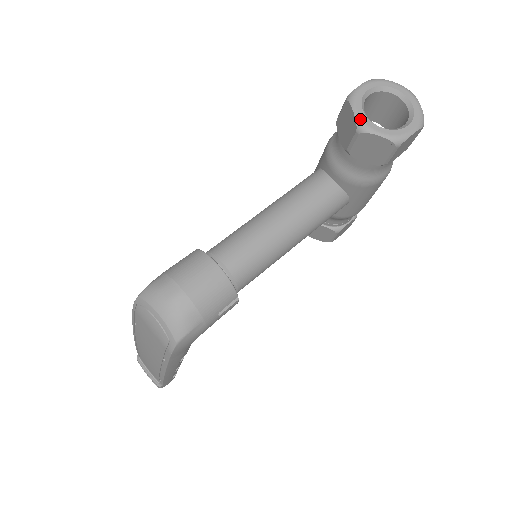
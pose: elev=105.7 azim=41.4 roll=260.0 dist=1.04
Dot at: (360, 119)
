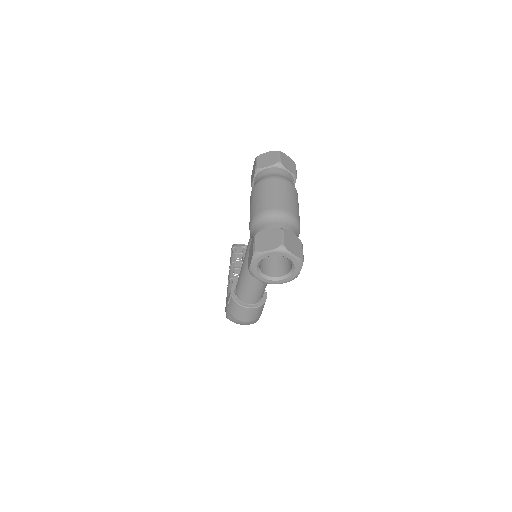
Dot at: occluded
